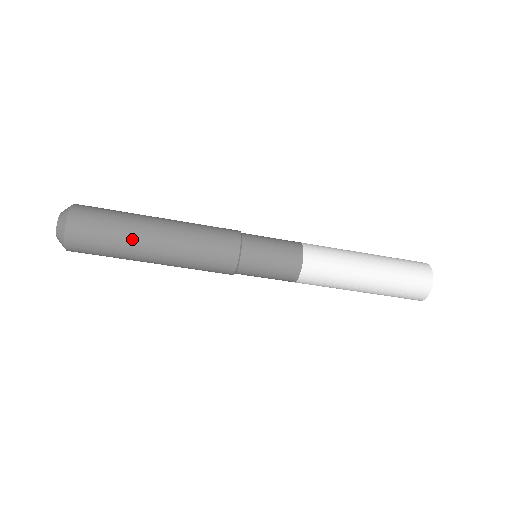
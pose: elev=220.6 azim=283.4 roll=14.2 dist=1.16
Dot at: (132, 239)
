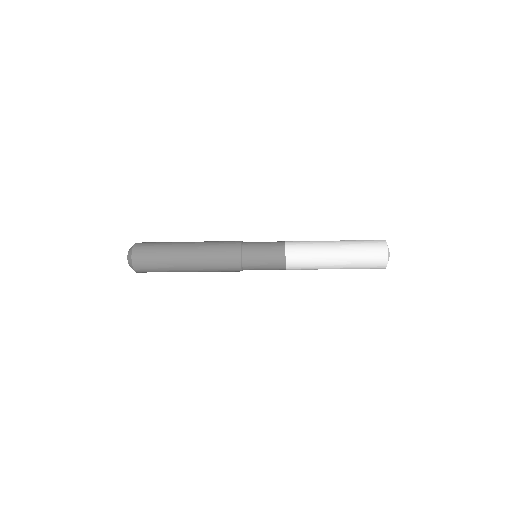
Dot at: (172, 267)
